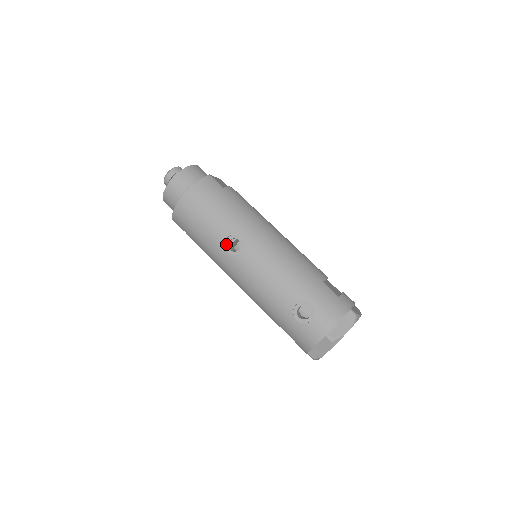
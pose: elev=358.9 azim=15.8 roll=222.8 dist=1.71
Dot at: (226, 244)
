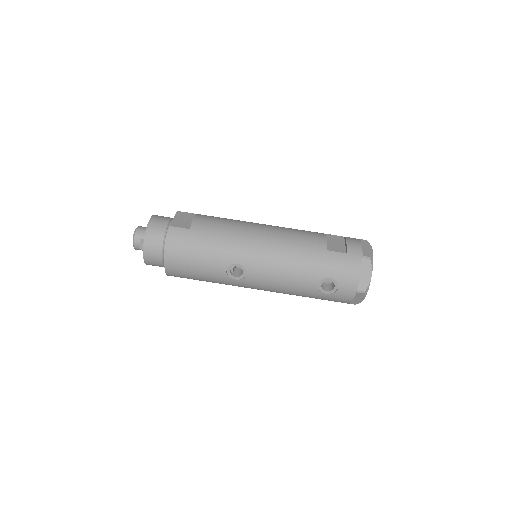
Dot at: (229, 275)
